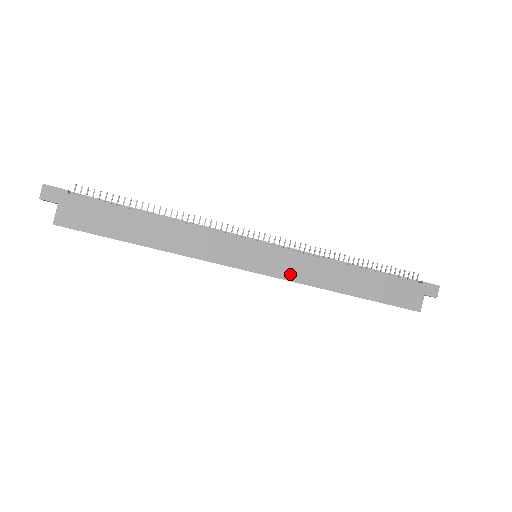
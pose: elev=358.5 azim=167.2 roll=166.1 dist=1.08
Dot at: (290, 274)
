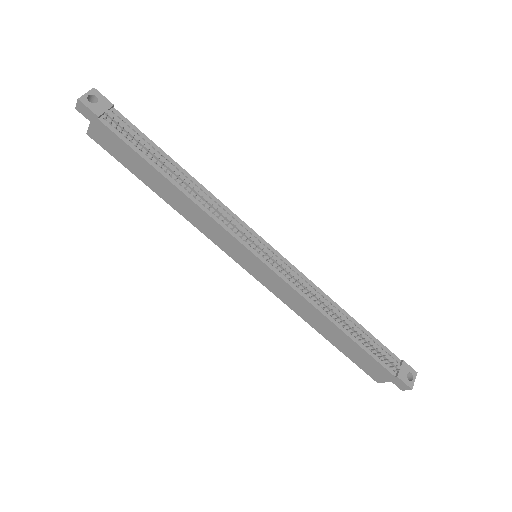
Dot at: (274, 290)
